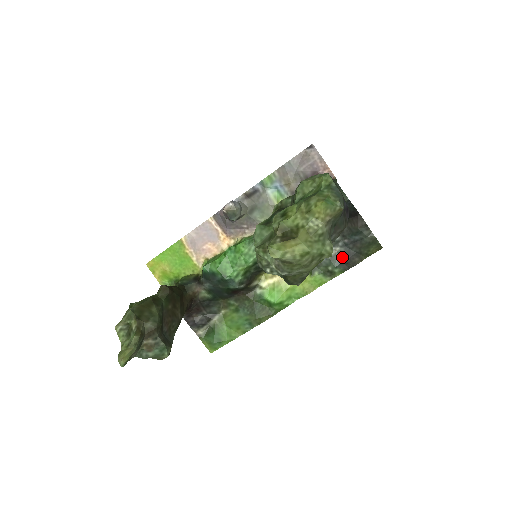
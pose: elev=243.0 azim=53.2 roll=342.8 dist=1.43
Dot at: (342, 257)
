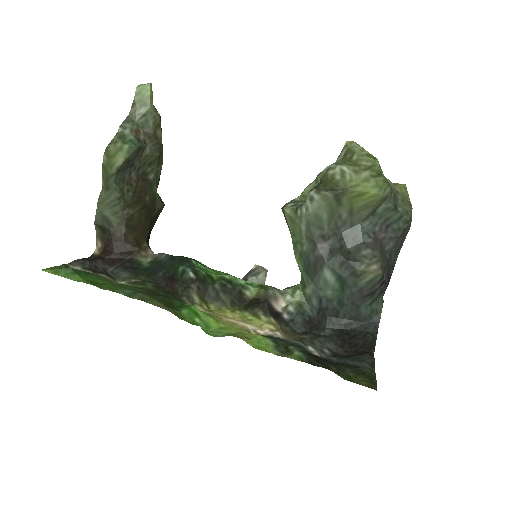
Dot at: (316, 357)
